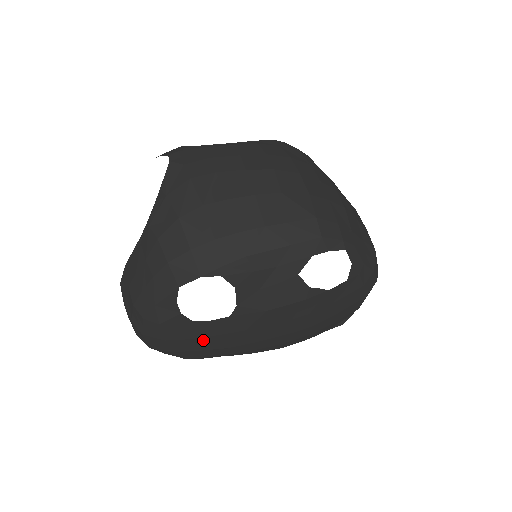
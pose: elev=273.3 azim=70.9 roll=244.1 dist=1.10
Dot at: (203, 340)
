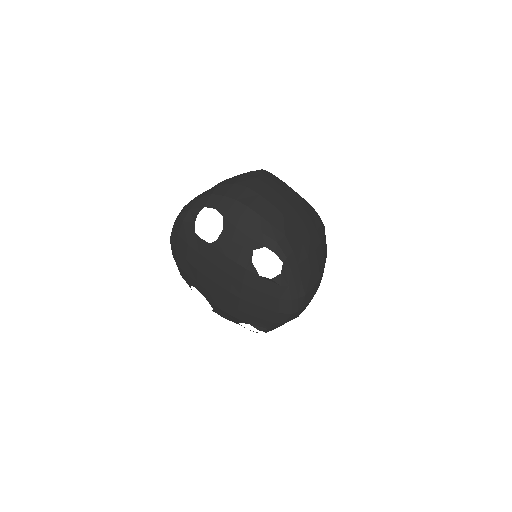
Dot at: (191, 251)
